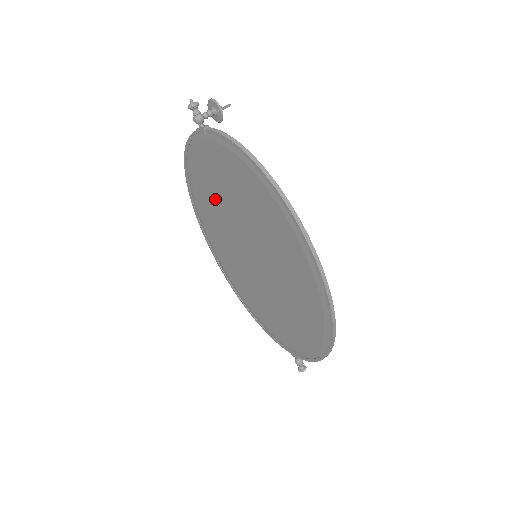
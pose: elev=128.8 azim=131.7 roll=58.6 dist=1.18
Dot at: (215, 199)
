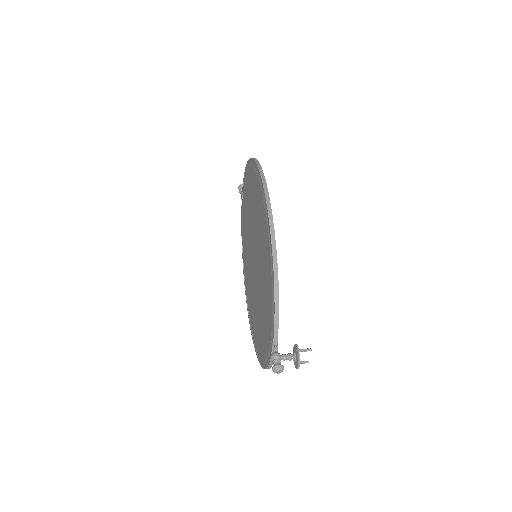
Dot at: (246, 244)
